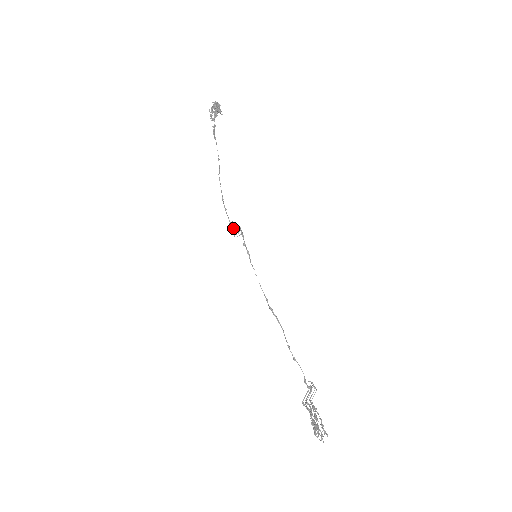
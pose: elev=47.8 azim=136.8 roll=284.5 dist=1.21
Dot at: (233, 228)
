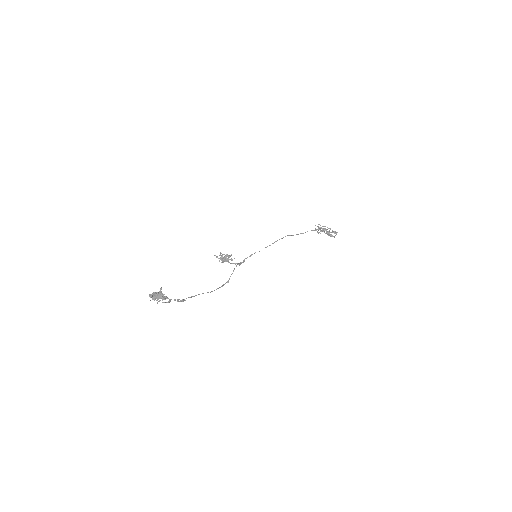
Dot at: (223, 258)
